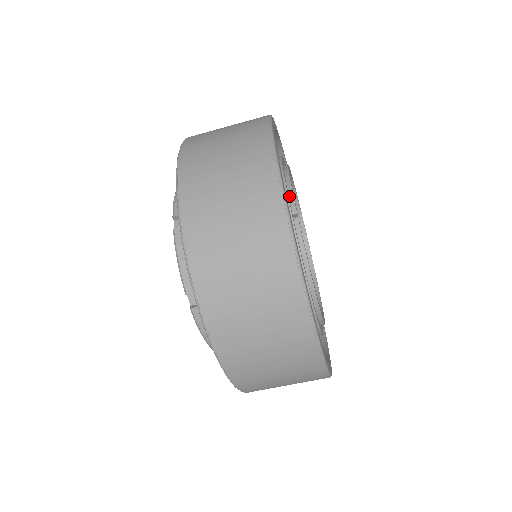
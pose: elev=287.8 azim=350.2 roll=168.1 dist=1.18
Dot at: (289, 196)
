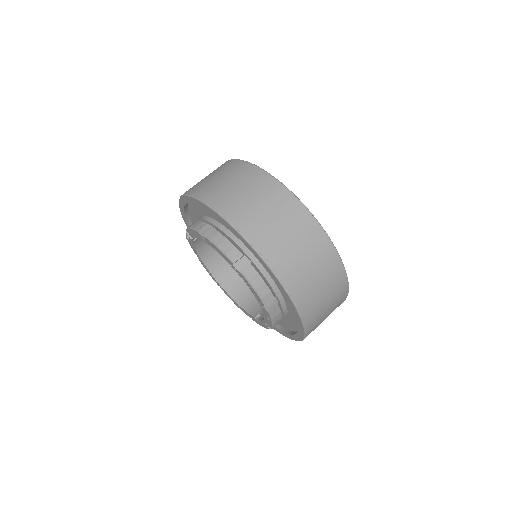
Dot at: occluded
